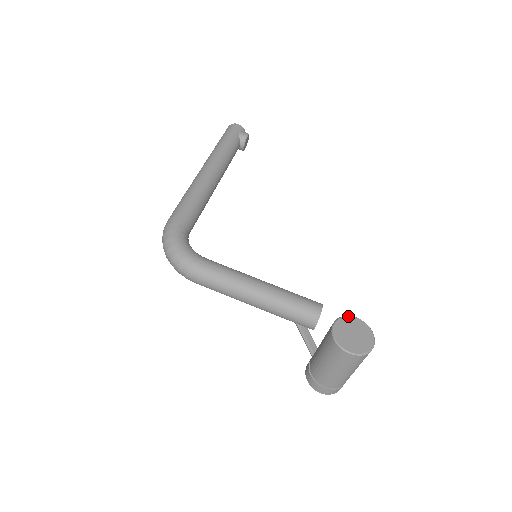
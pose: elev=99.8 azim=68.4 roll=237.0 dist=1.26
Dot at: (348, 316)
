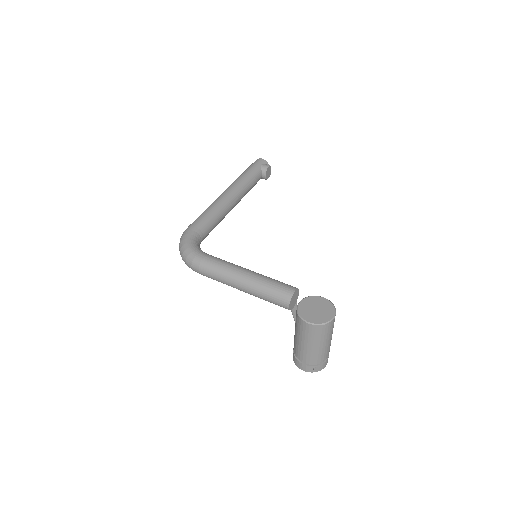
Dot at: (315, 296)
